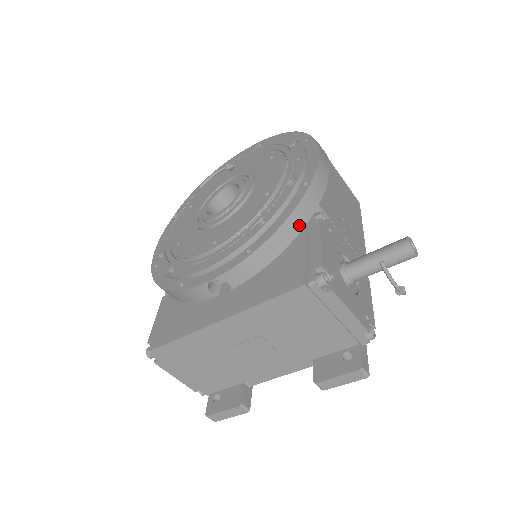
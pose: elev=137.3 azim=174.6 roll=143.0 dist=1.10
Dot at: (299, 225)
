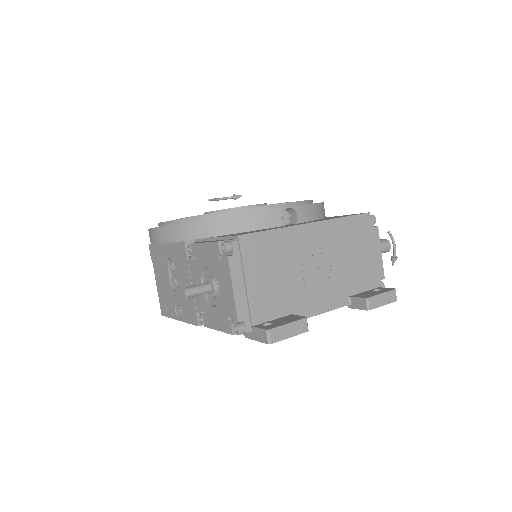
Dot at: occluded
